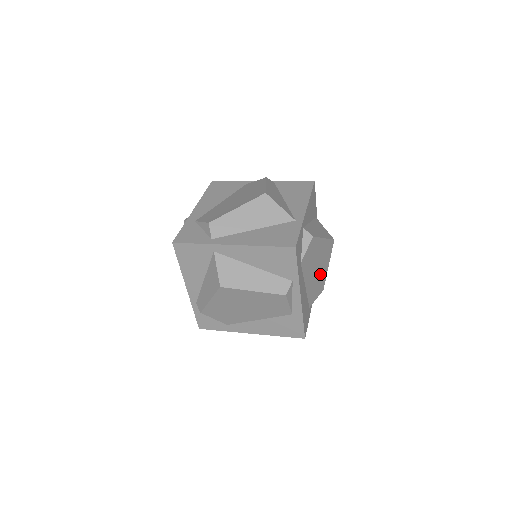
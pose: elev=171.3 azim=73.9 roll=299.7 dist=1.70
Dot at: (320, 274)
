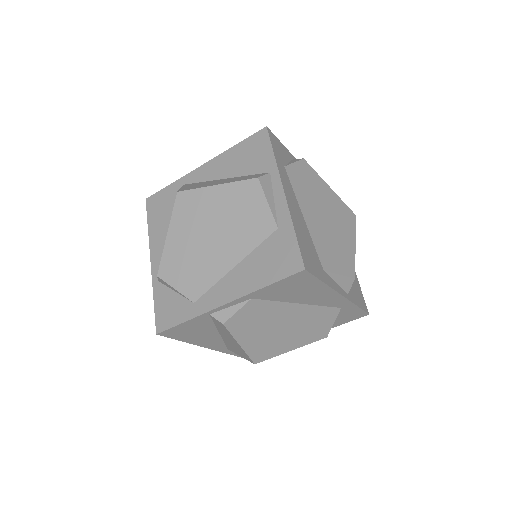
Dot at: (337, 237)
